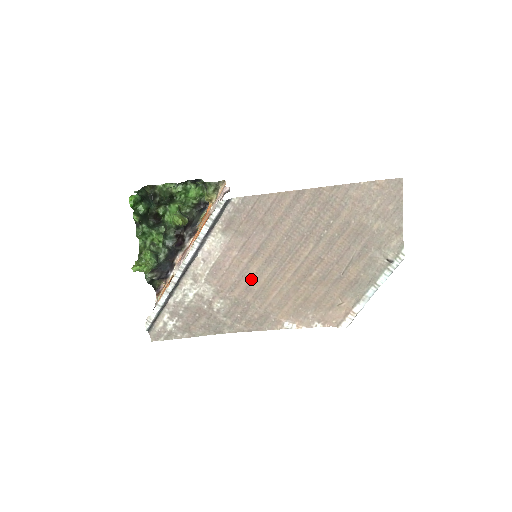
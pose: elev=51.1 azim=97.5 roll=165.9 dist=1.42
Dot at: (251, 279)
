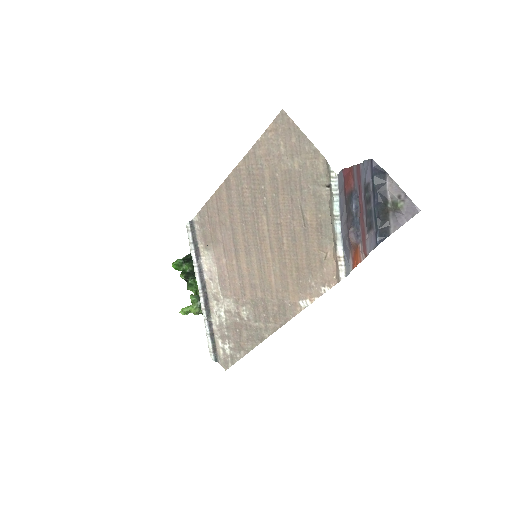
Dot at: (249, 276)
